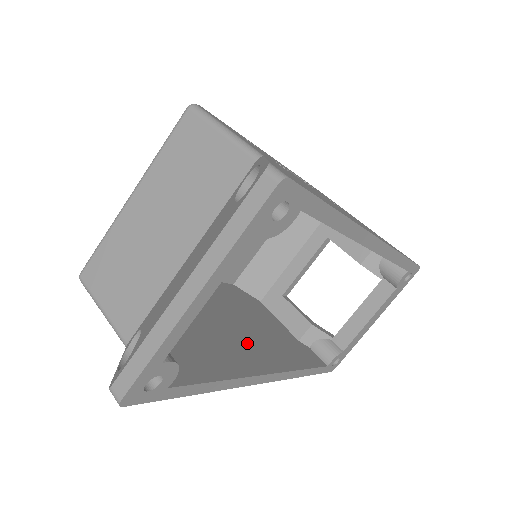
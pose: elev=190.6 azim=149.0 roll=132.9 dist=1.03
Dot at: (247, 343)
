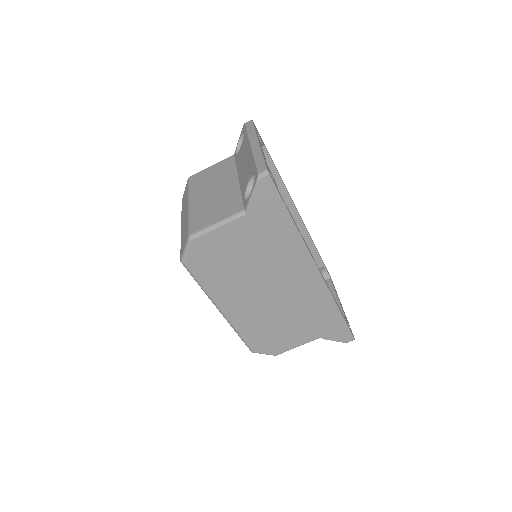
Dot at: occluded
